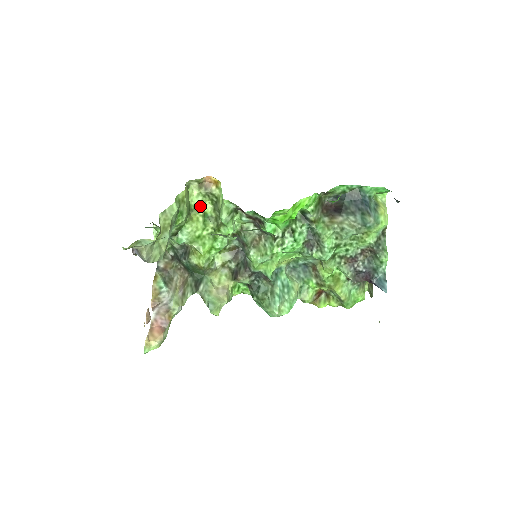
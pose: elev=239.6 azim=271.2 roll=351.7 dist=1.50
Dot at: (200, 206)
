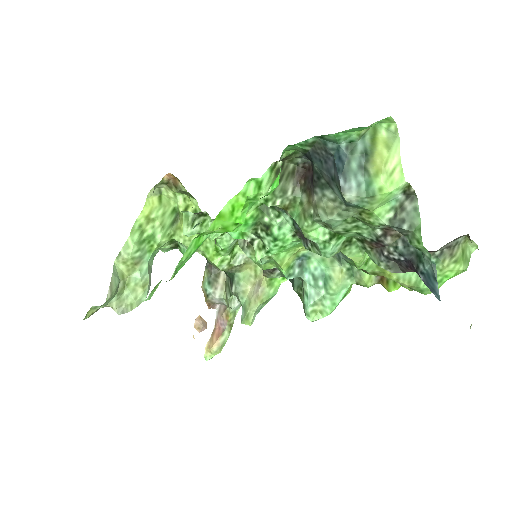
Dot at: (184, 206)
